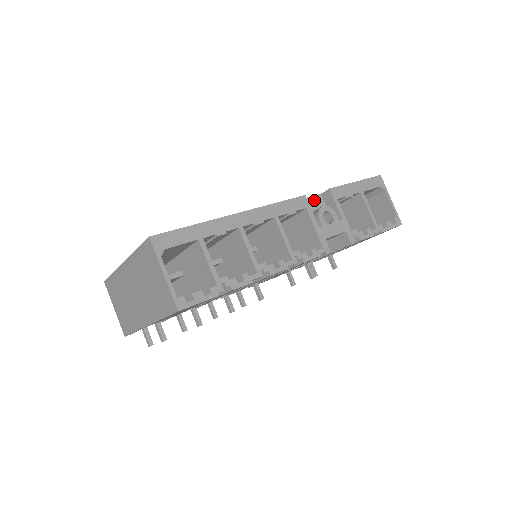
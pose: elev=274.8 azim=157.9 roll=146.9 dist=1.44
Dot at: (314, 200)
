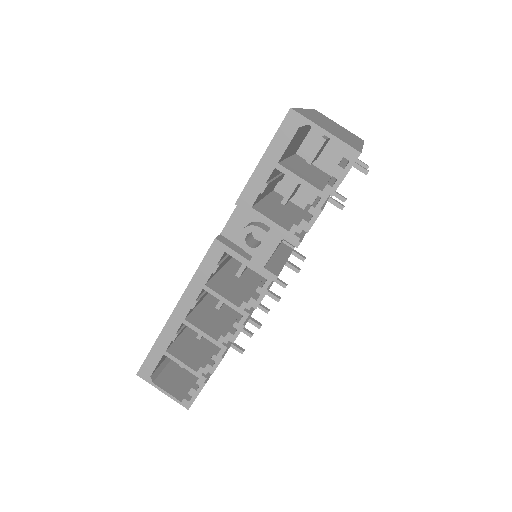
Dot at: (236, 216)
